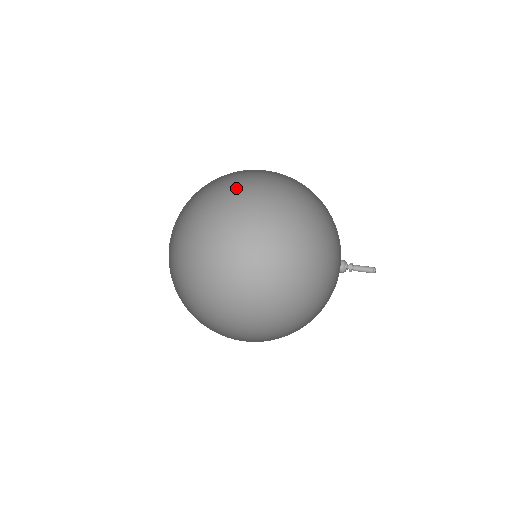
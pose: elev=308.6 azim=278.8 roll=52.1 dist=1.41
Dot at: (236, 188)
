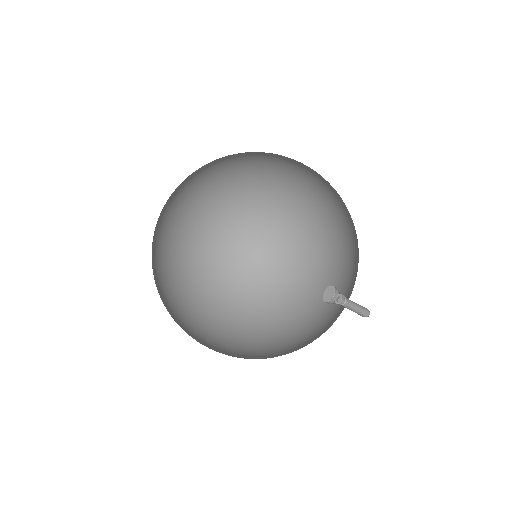
Dot at: (298, 212)
